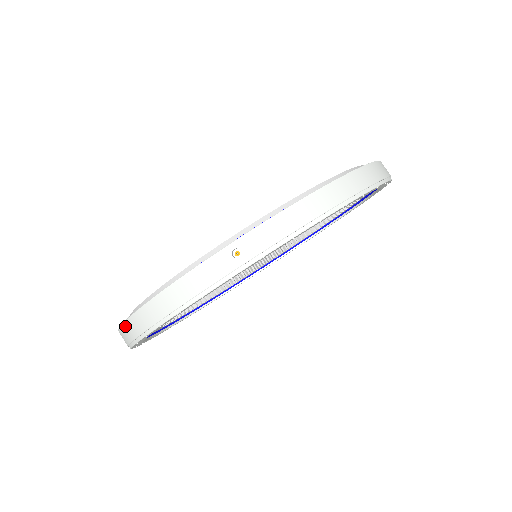
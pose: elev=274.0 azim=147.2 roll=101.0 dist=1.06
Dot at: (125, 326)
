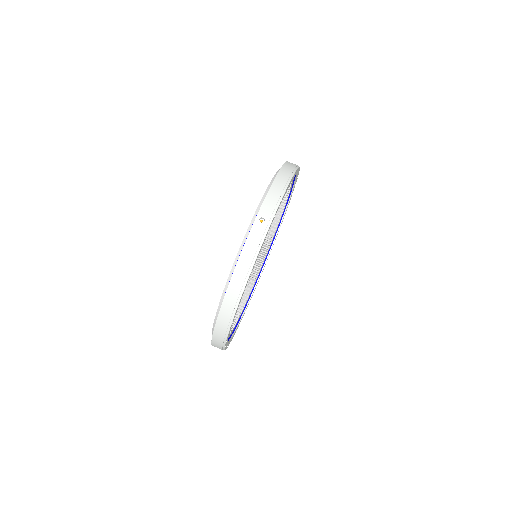
Dot at: (222, 312)
